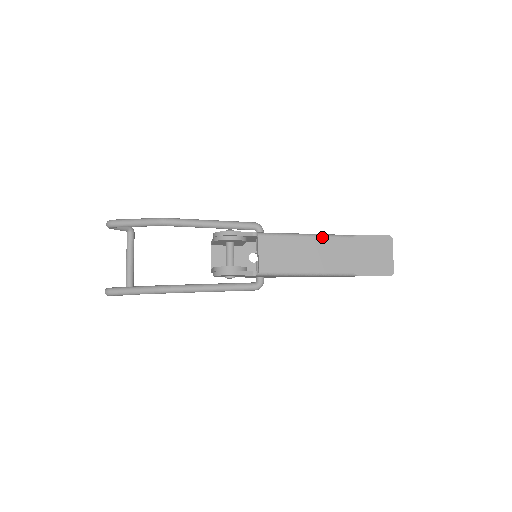
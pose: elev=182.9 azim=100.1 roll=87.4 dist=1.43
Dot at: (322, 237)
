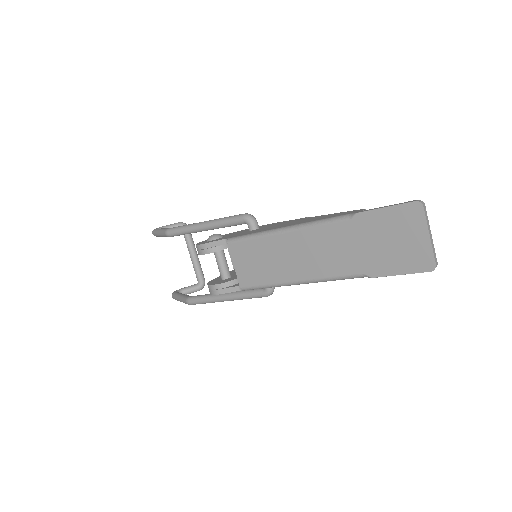
Dot at: (303, 229)
